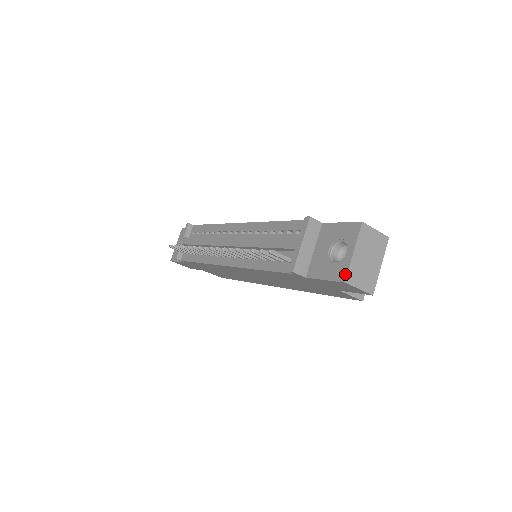
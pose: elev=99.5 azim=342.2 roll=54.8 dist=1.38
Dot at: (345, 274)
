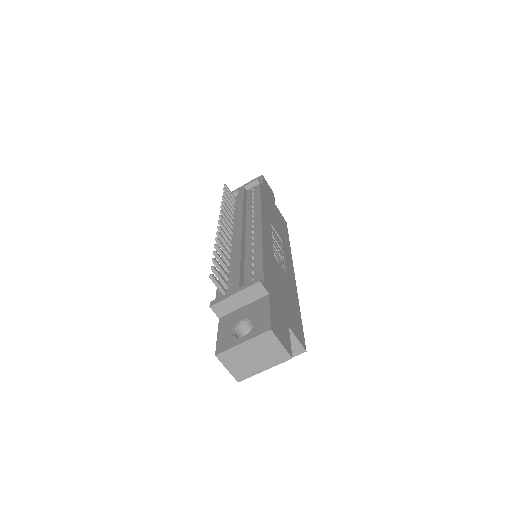
Dot at: (222, 350)
